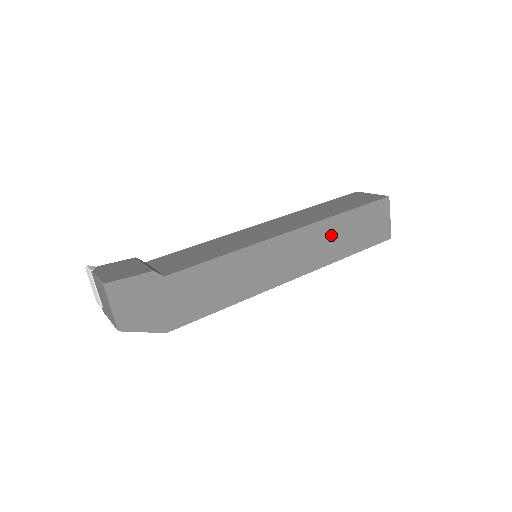
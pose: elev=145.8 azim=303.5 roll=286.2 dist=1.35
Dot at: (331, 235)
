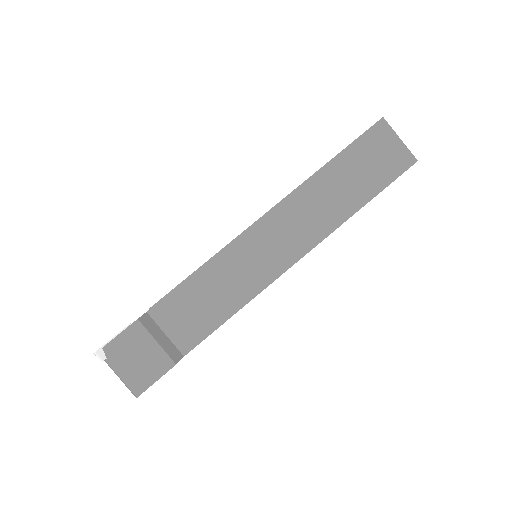
Dot at: occluded
